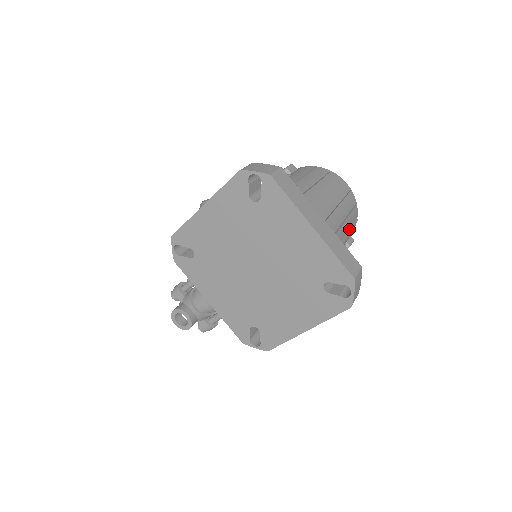
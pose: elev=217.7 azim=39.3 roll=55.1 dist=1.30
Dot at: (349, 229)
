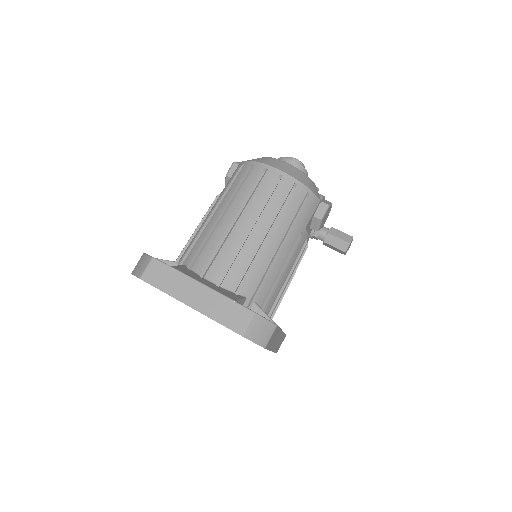
Dot at: (291, 222)
